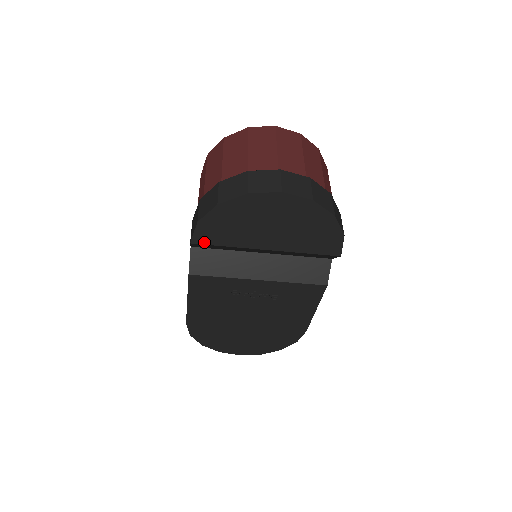
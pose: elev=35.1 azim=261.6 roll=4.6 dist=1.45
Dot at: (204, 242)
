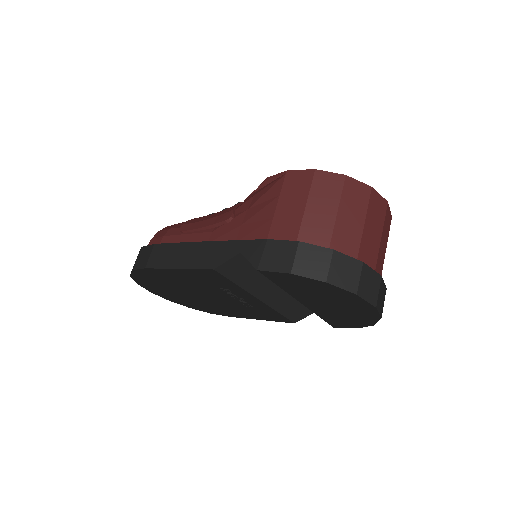
Dot at: (269, 276)
